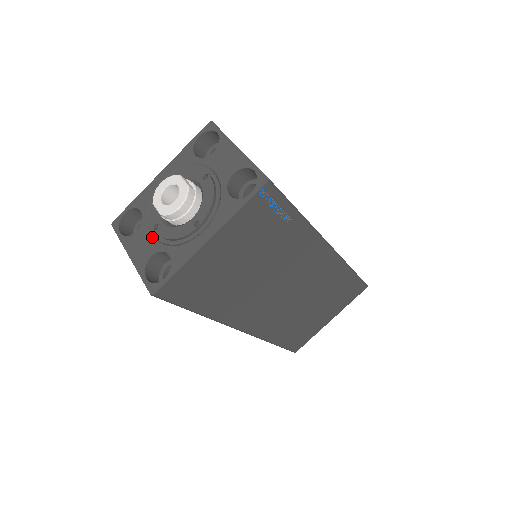
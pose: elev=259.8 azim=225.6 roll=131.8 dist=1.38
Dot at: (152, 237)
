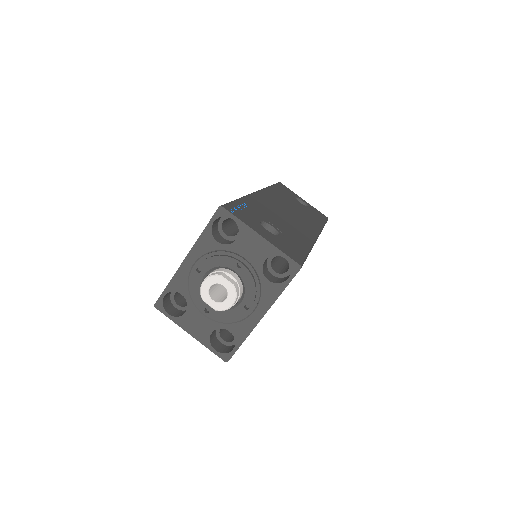
Dot at: (205, 317)
